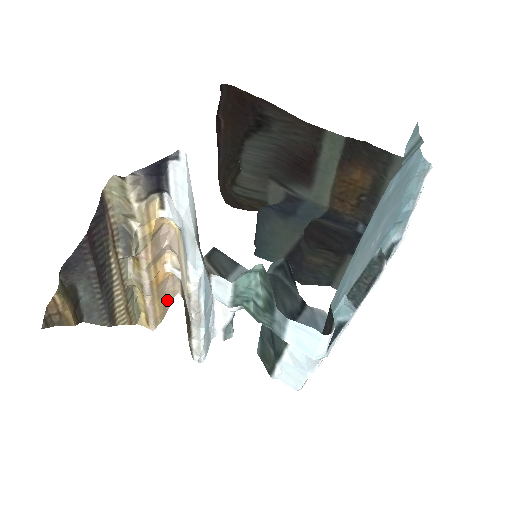
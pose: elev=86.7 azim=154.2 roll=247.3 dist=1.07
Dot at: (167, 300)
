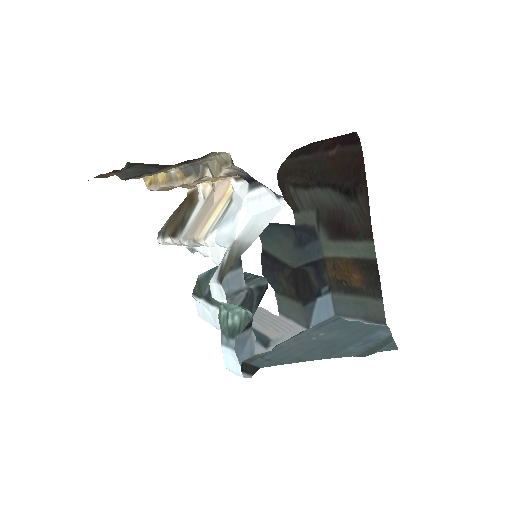
Dot at: occluded
